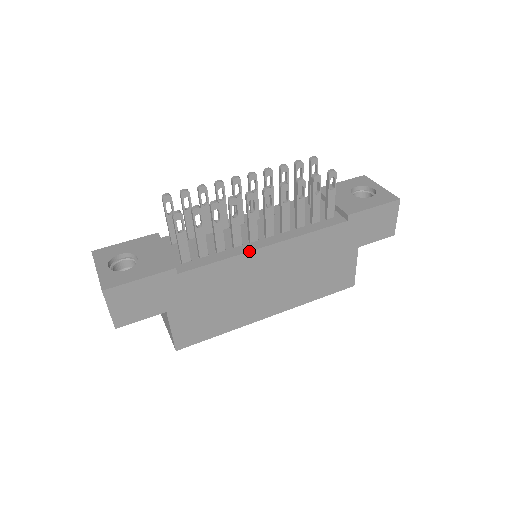
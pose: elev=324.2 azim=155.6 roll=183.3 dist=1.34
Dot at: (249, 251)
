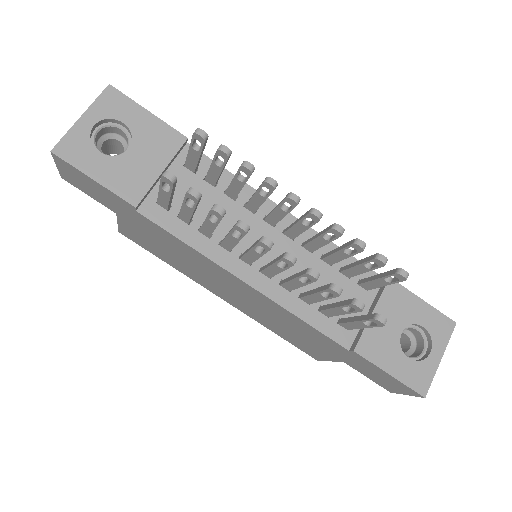
Dot at: (223, 267)
